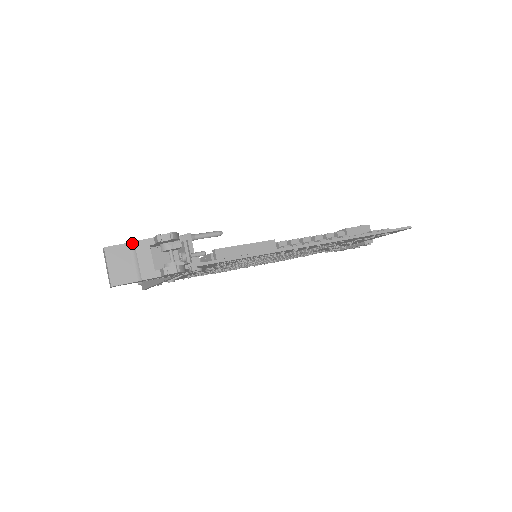
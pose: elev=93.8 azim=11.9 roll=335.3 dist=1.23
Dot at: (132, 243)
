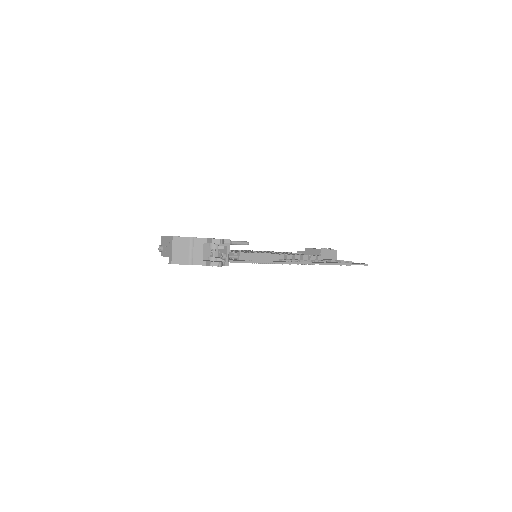
Dot at: (192, 238)
